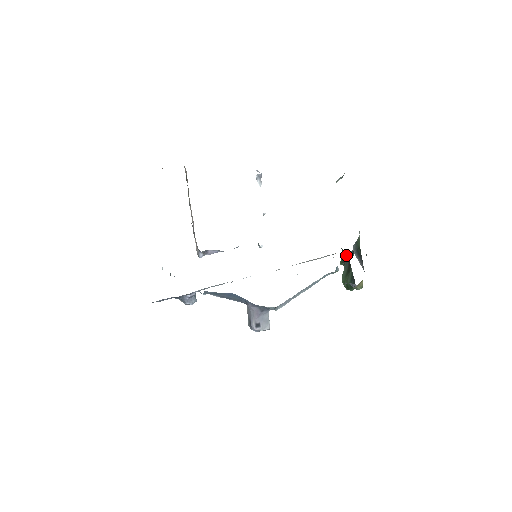
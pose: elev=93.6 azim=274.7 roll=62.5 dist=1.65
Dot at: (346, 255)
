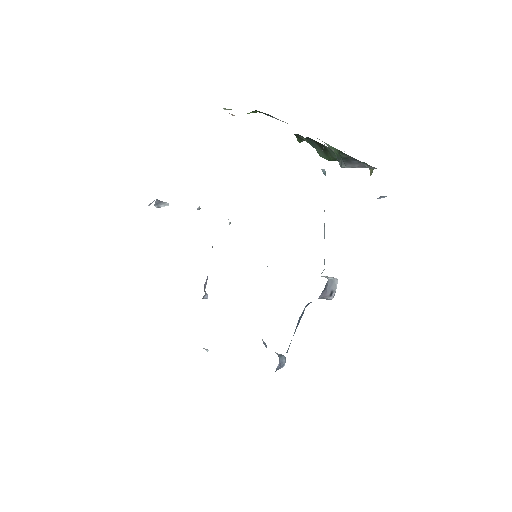
Dot at: (303, 138)
